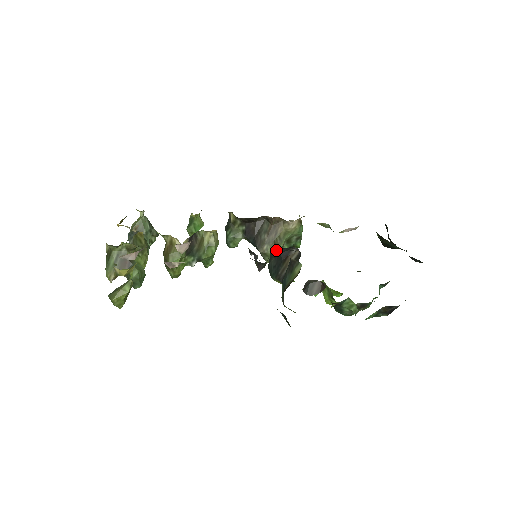
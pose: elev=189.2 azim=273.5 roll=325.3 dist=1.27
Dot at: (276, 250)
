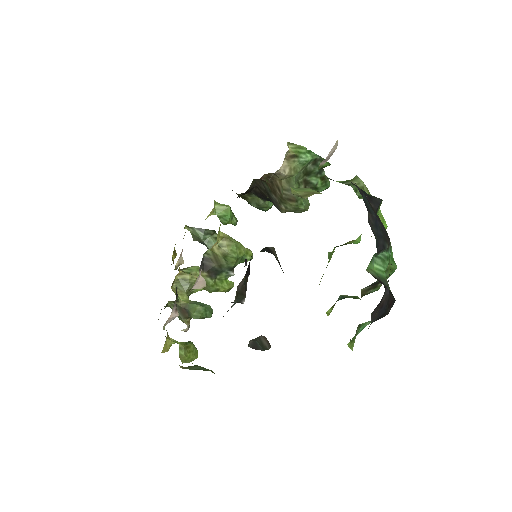
Dot at: occluded
